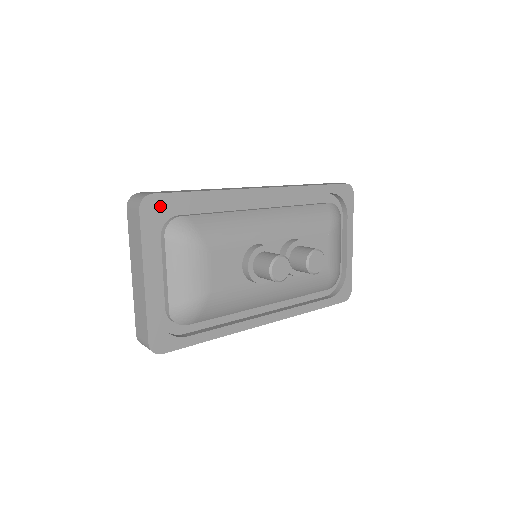
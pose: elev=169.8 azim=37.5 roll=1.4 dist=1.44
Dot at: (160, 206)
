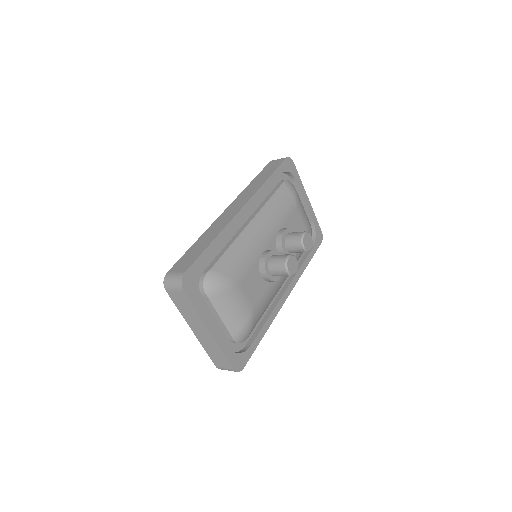
Dot at: (193, 277)
